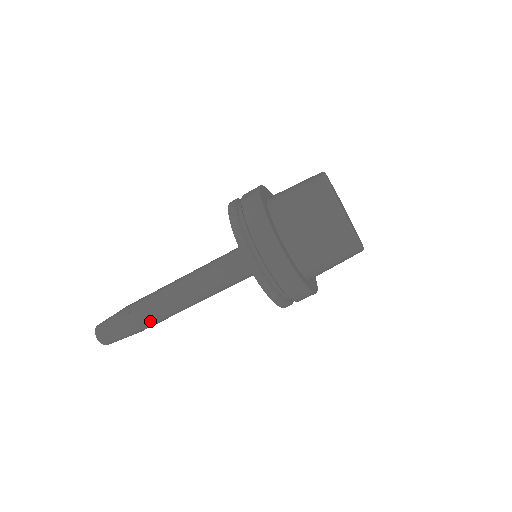
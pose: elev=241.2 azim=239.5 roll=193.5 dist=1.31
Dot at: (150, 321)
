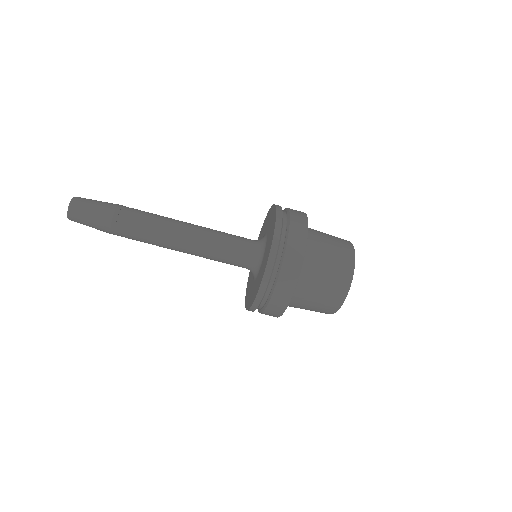
Dot at: (132, 238)
